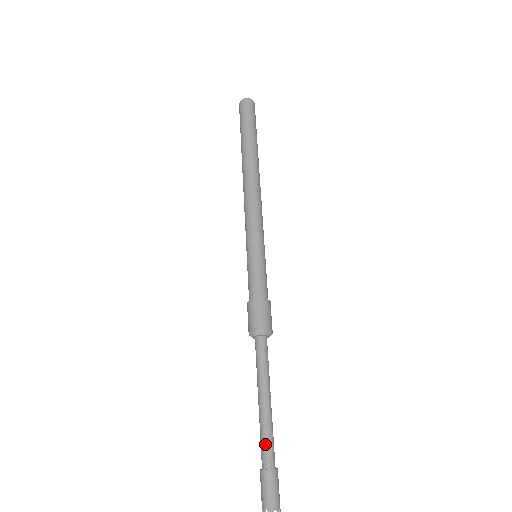
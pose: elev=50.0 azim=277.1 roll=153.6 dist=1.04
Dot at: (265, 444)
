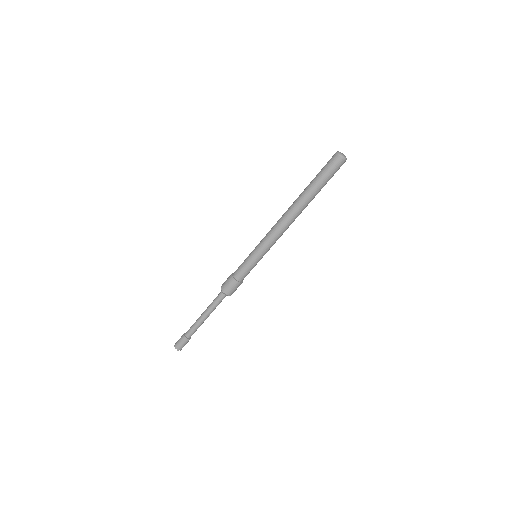
Dot at: (193, 331)
